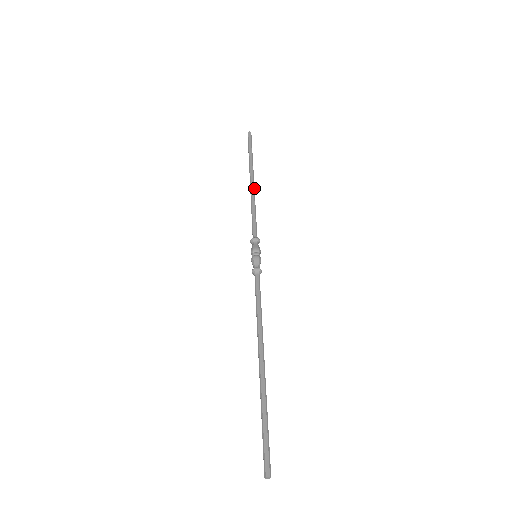
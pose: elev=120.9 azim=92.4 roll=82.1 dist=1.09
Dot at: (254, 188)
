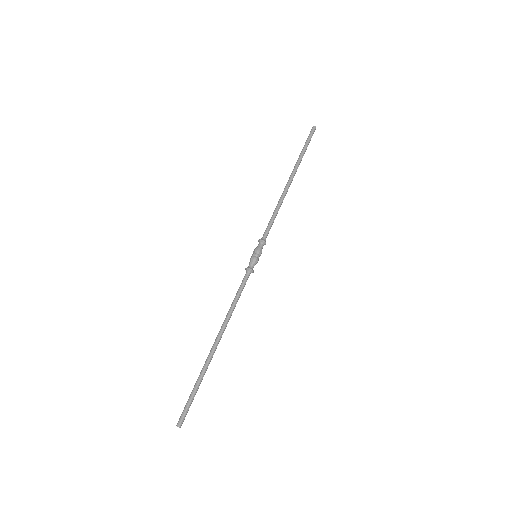
Dot at: occluded
